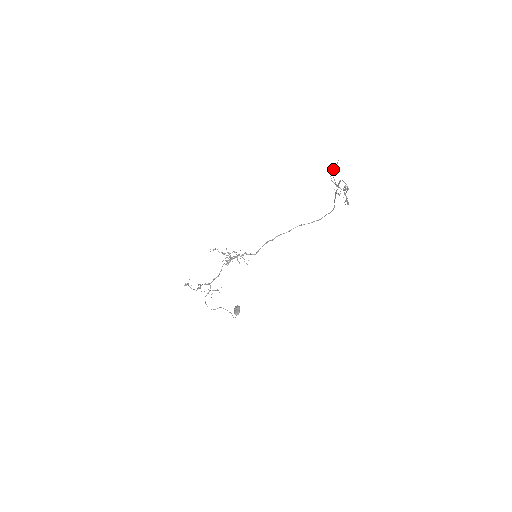
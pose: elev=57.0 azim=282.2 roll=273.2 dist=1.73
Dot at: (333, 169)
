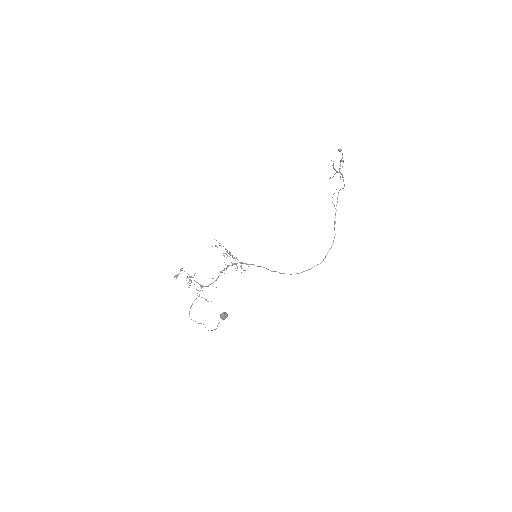
Dot at: (332, 197)
